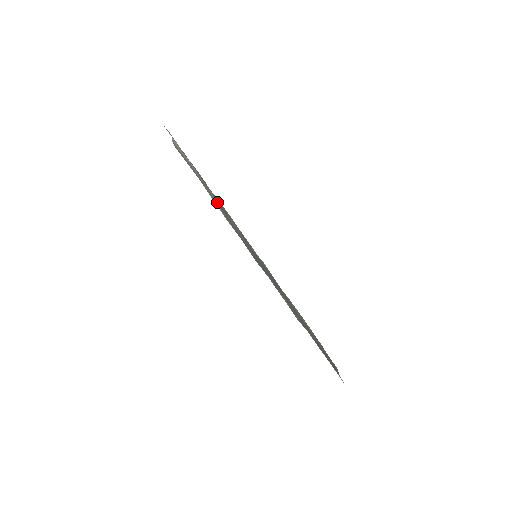
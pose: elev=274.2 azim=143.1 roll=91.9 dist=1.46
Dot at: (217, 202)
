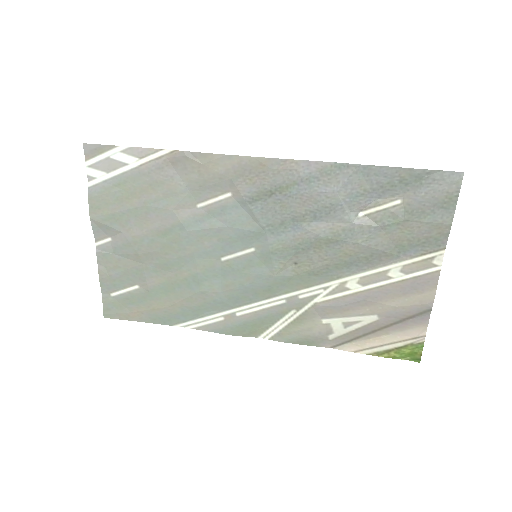
Dot at: (167, 267)
